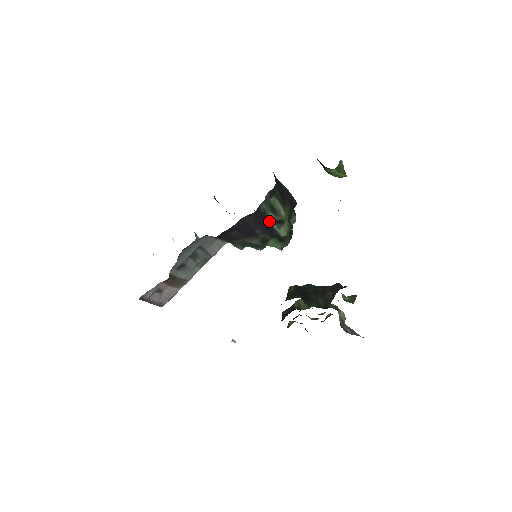
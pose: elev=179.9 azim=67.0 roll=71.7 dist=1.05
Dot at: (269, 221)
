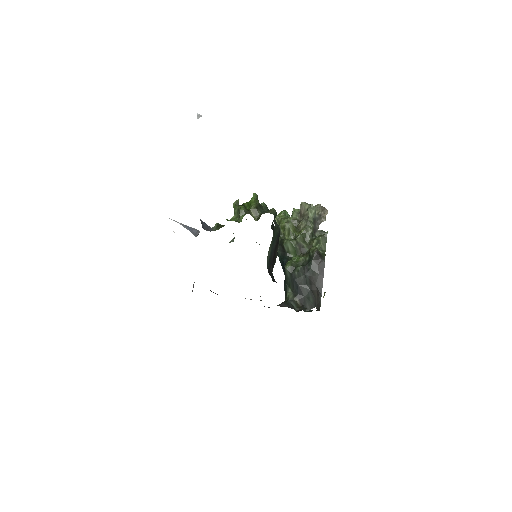
Dot at: occluded
